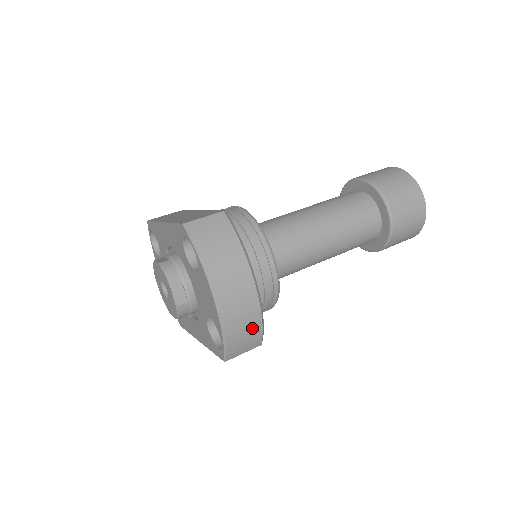
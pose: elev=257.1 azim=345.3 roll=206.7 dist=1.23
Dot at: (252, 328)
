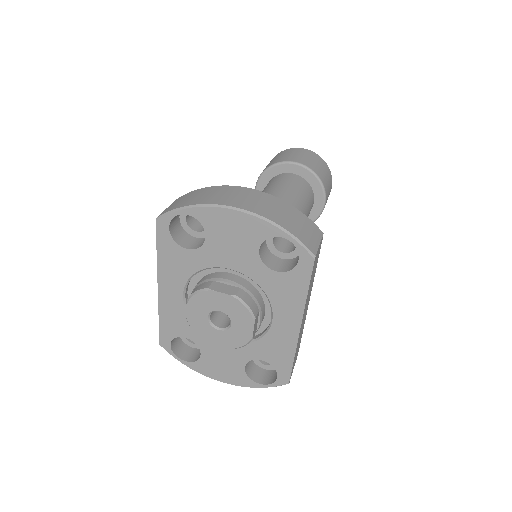
Dot at: (292, 214)
